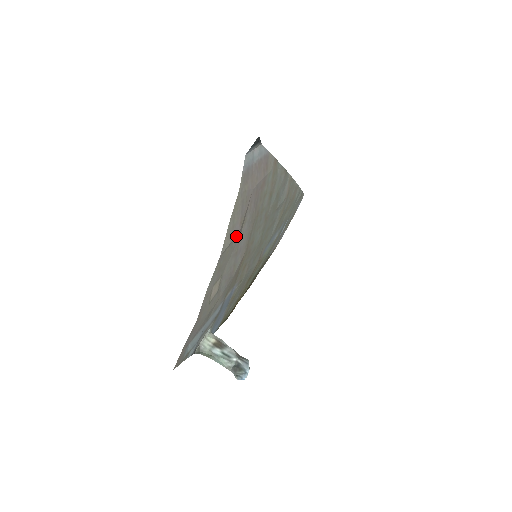
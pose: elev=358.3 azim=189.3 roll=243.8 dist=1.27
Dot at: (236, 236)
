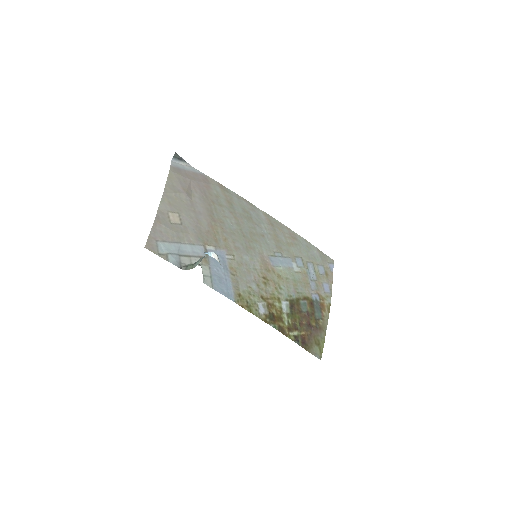
Dot at: (183, 196)
